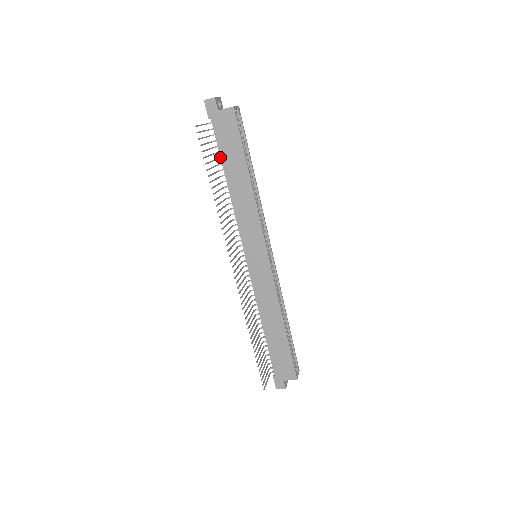
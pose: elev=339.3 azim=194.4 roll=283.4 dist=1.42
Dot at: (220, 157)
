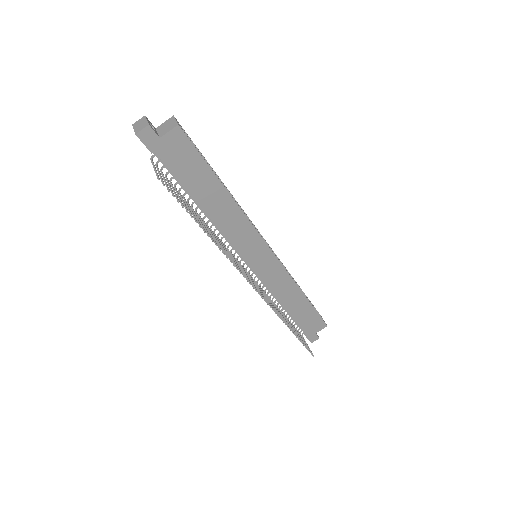
Dot at: (183, 187)
